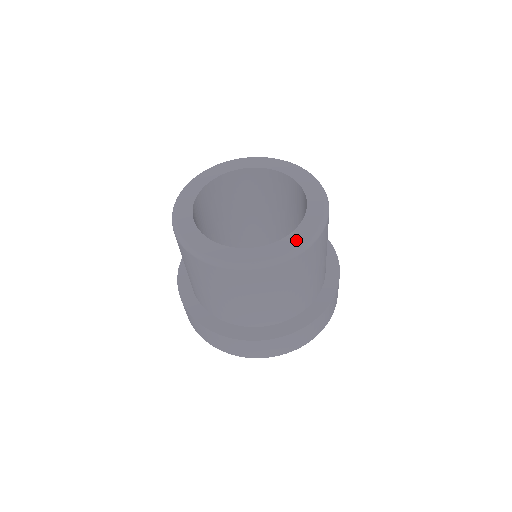
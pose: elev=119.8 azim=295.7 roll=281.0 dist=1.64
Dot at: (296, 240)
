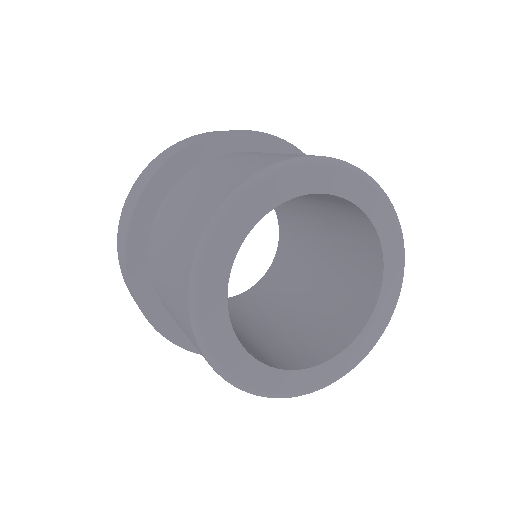
Dot at: (378, 325)
